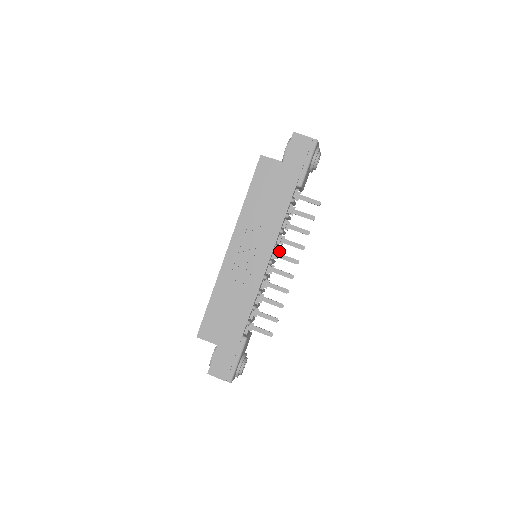
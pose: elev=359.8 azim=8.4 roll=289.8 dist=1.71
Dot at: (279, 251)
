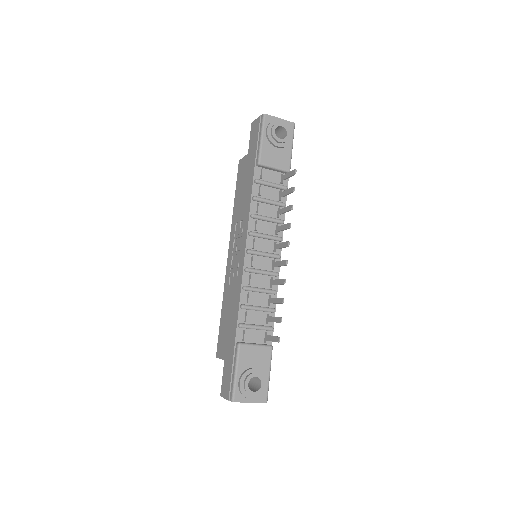
Dot at: (276, 242)
